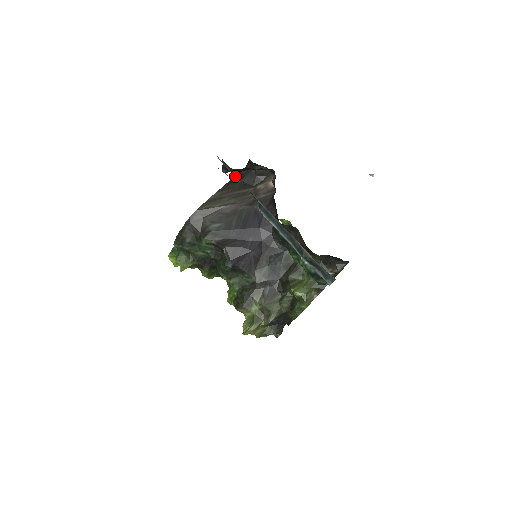
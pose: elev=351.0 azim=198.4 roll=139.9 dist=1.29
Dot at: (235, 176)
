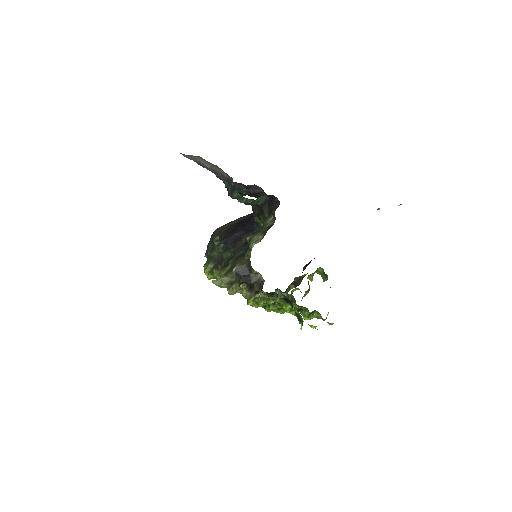
Dot at: (217, 176)
